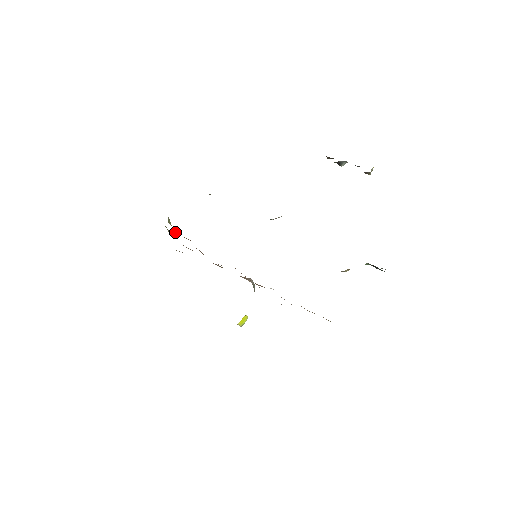
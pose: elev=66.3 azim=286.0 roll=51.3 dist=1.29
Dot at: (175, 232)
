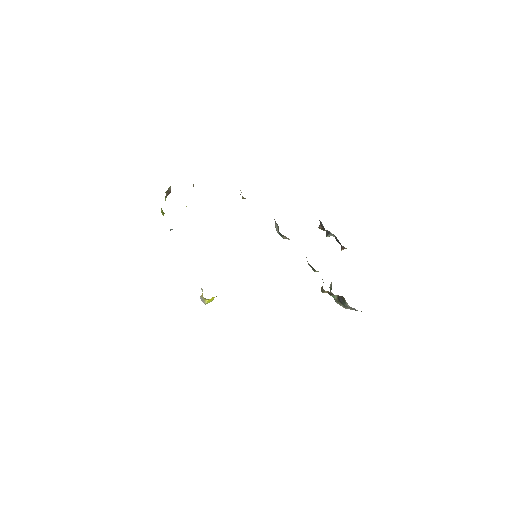
Dot at: occluded
